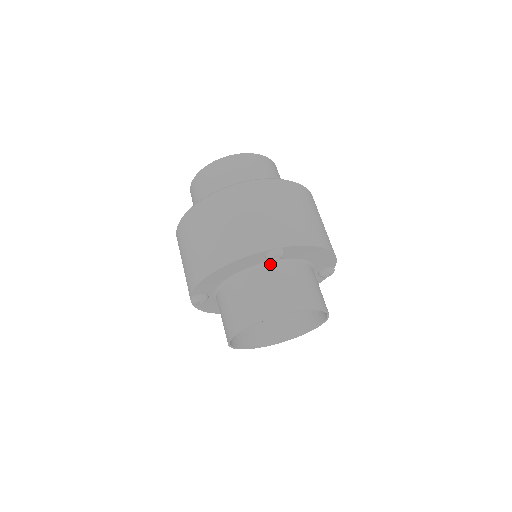
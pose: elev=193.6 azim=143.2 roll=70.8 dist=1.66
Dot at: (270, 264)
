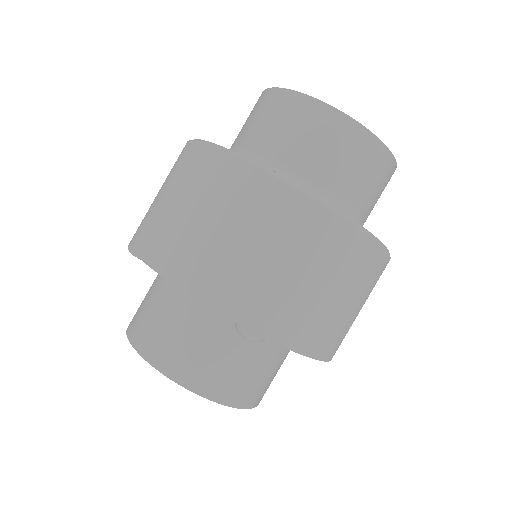
Dot at: occluded
